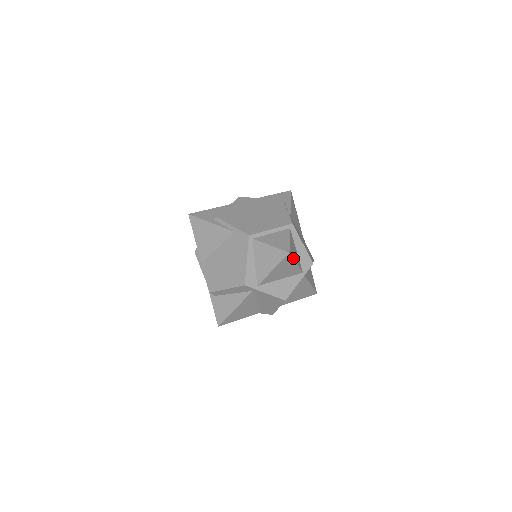
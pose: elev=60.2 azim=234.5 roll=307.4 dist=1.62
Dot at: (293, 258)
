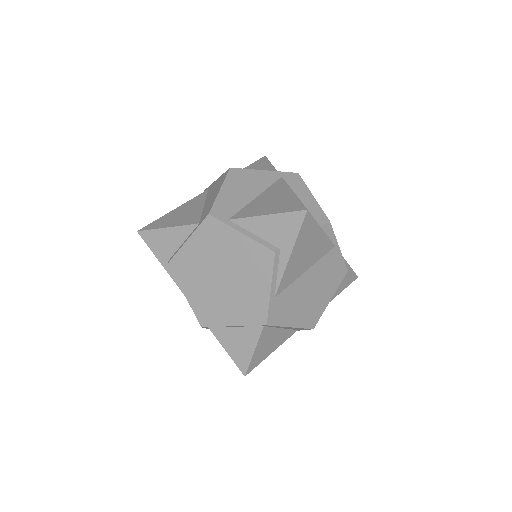
Dot at: (260, 362)
